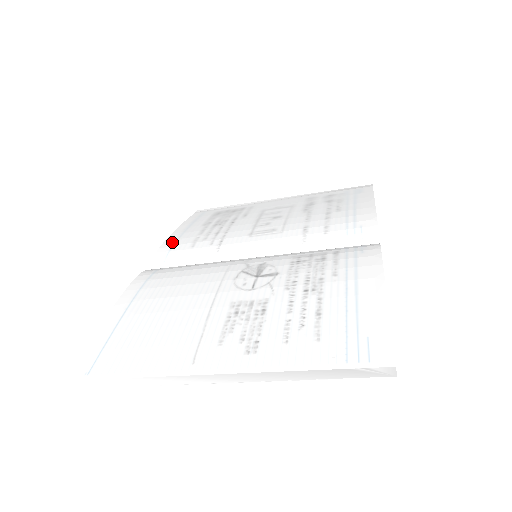
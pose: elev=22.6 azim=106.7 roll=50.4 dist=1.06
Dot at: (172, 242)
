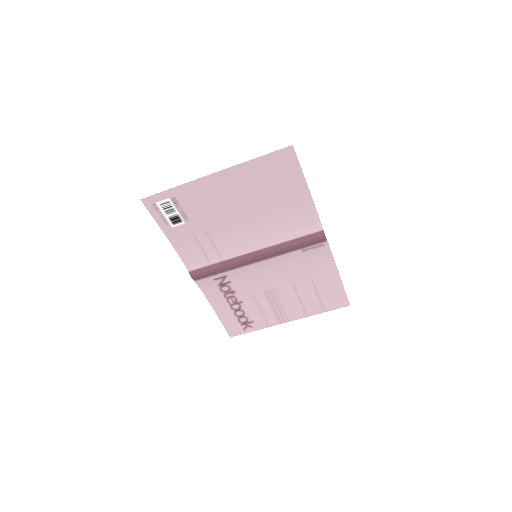
Dot at: (209, 289)
